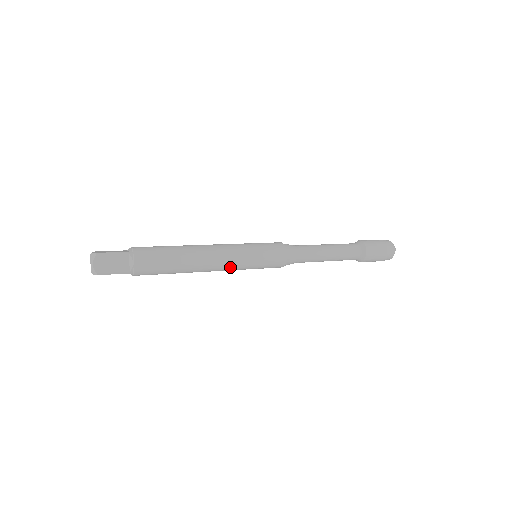
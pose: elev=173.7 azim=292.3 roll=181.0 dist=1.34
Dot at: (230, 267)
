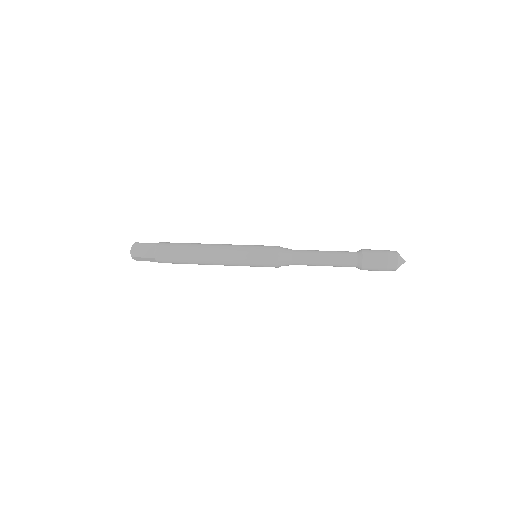
Dot at: (229, 260)
